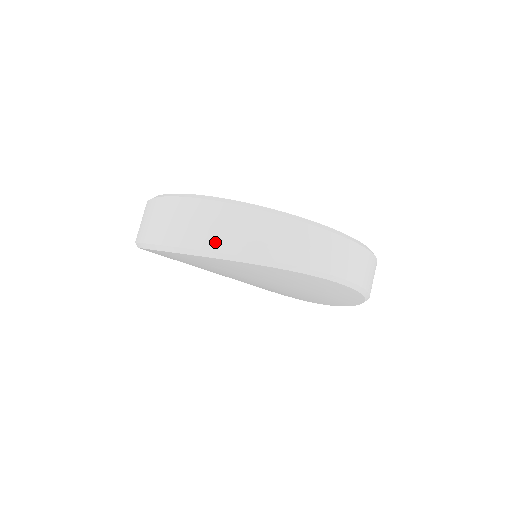
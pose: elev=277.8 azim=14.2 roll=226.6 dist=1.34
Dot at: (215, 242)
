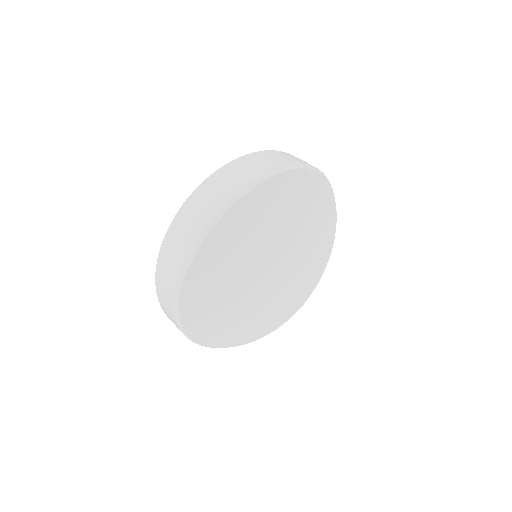
Dot at: (269, 166)
